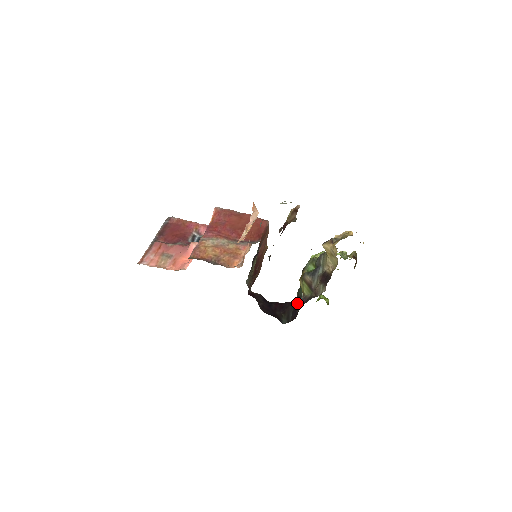
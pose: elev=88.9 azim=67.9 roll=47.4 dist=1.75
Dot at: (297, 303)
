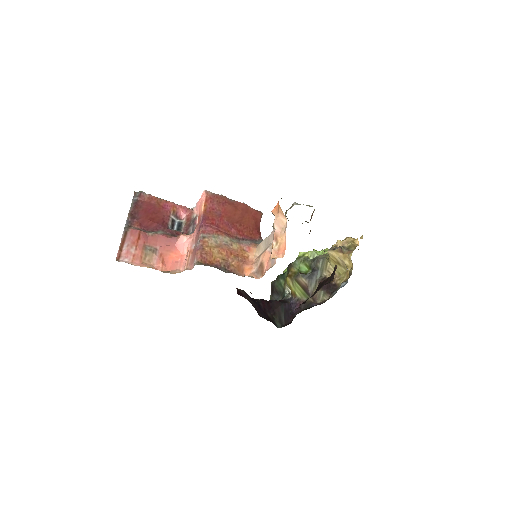
Dot at: (288, 304)
